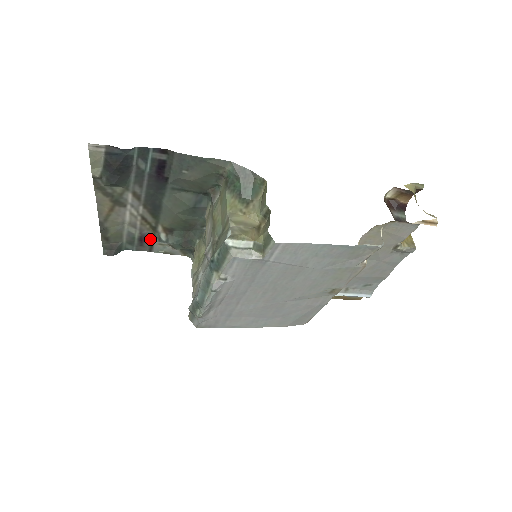
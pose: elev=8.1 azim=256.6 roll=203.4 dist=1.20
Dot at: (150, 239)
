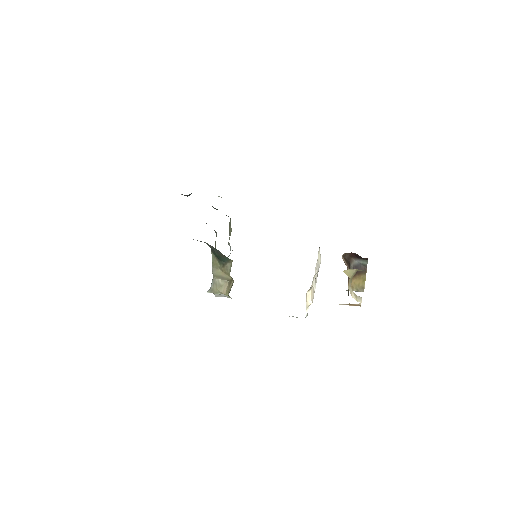
Dot at: occluded
